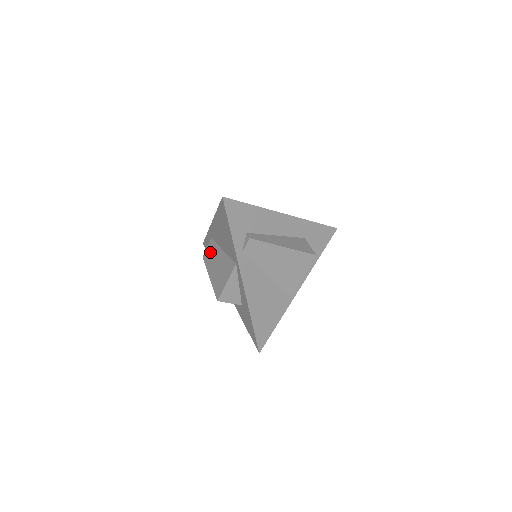
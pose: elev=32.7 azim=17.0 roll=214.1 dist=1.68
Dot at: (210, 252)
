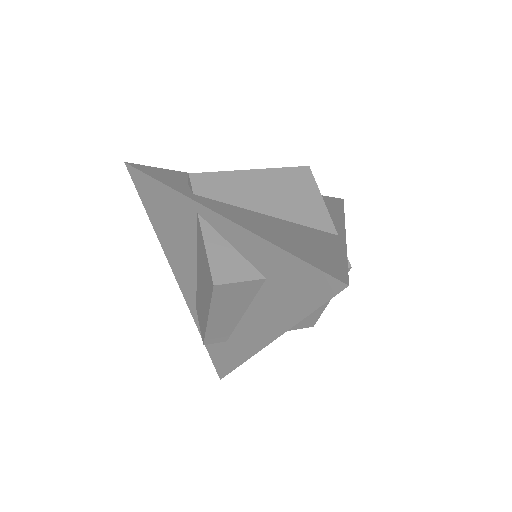
Dot at: (199, 313)
